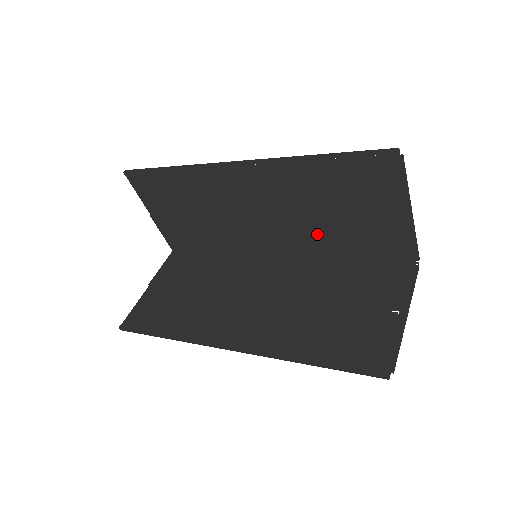
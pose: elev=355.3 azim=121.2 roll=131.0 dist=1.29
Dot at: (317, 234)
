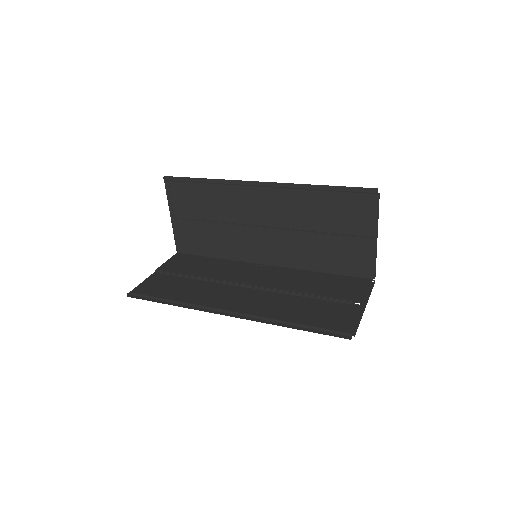
Dot at: (305, 248)
